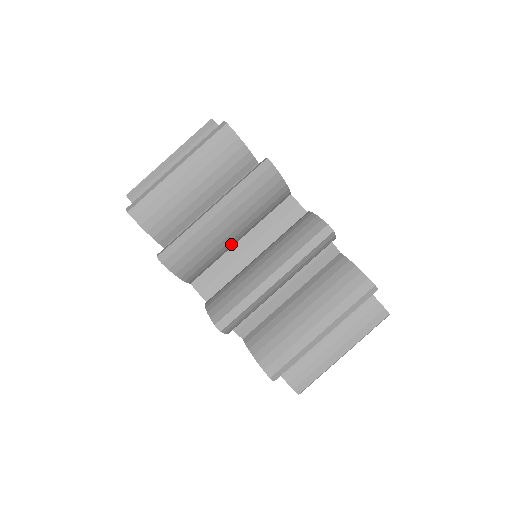
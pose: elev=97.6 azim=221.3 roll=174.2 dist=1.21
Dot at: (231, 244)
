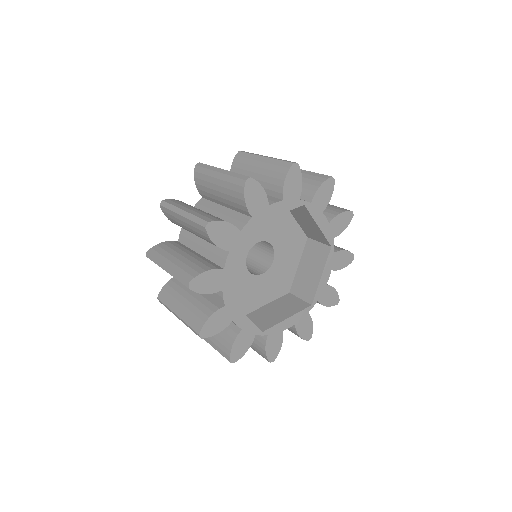
Dot at: occluded
